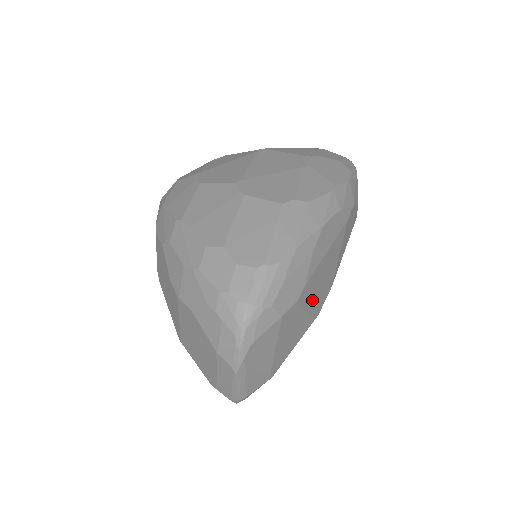
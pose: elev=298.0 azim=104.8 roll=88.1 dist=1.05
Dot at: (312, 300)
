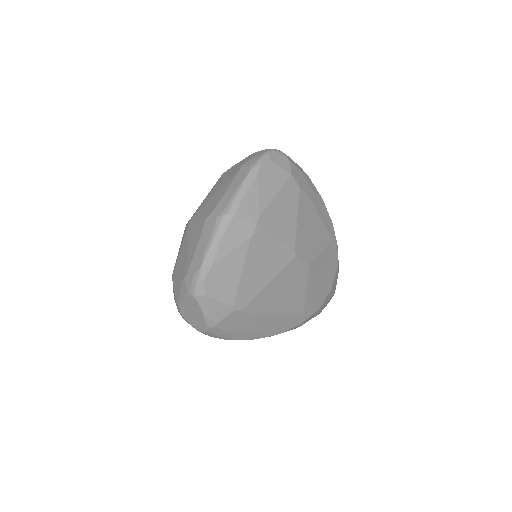
Dot at: (301, 223)
